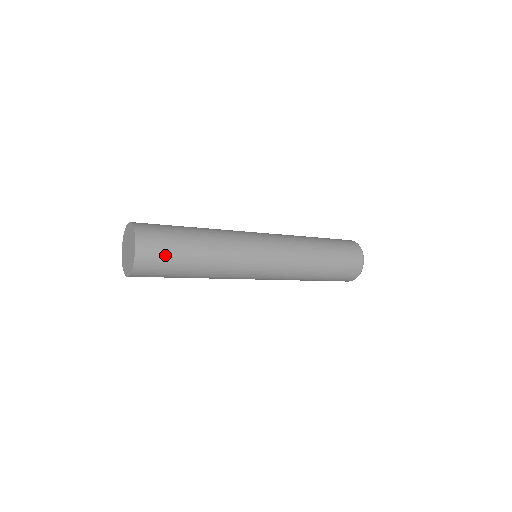
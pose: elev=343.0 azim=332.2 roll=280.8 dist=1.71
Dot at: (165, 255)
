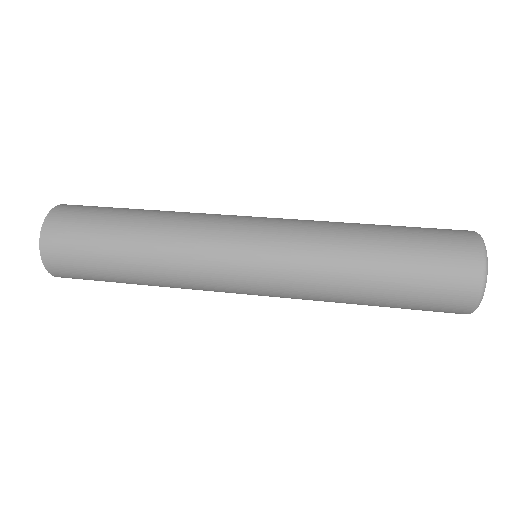
Dot at: (84, 223)
